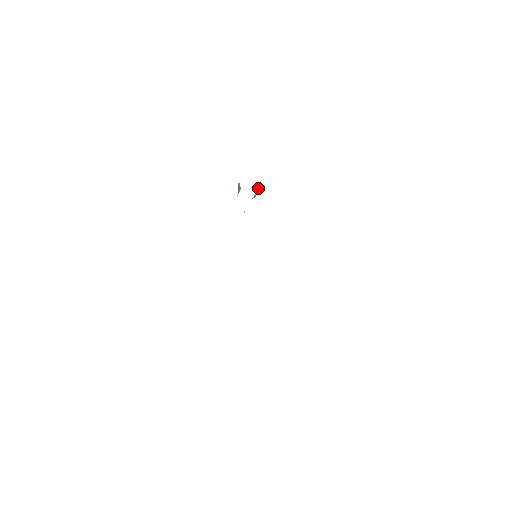
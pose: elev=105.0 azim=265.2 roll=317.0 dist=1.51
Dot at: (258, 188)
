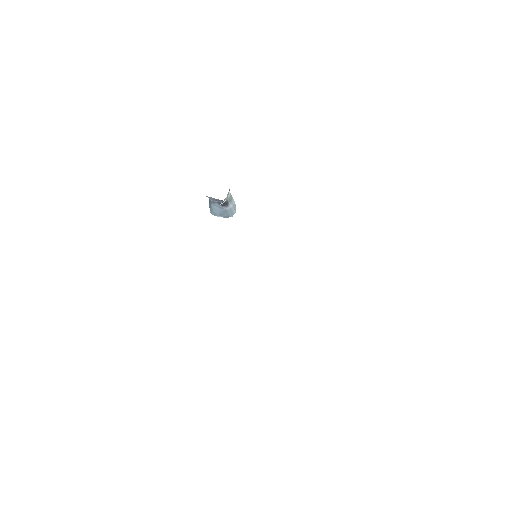
Dot at: (234, 203)
